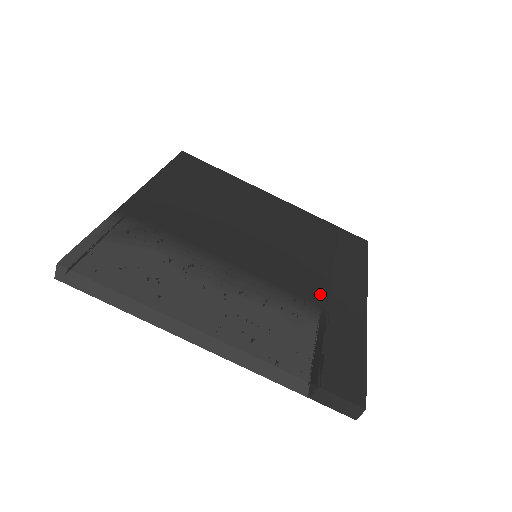
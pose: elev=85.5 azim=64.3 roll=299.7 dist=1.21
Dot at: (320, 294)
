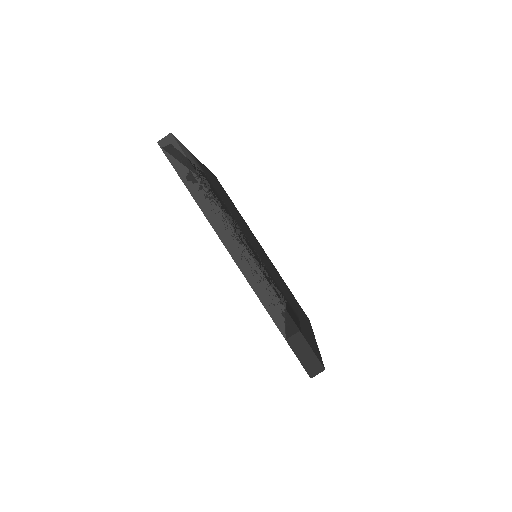
Dot at: occluded
